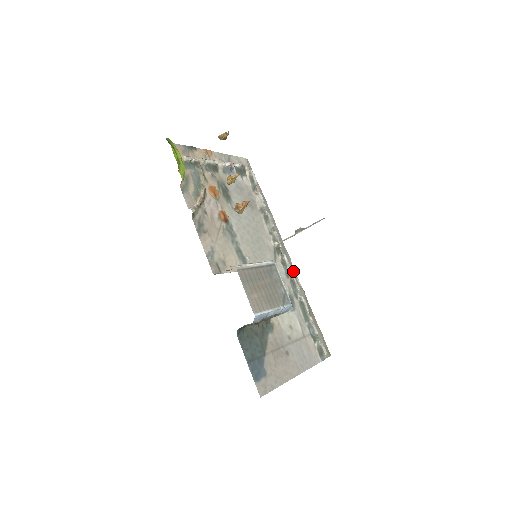
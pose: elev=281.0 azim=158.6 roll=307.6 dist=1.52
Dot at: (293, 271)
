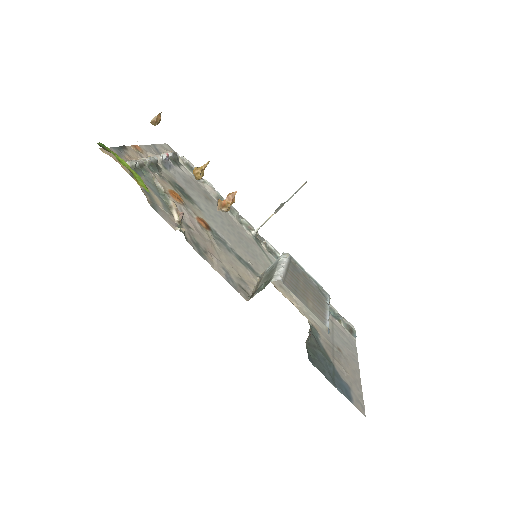
Dot at: (279, 256)
